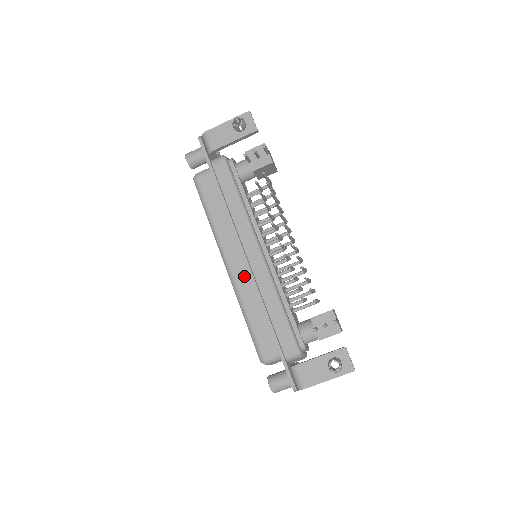
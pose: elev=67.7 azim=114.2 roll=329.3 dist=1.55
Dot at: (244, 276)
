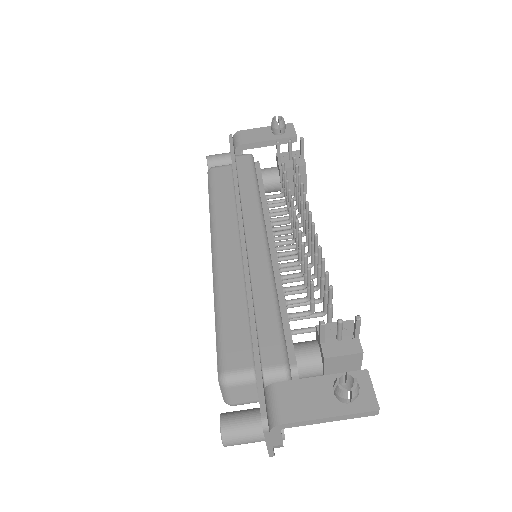
Dot at: (233, 264)
